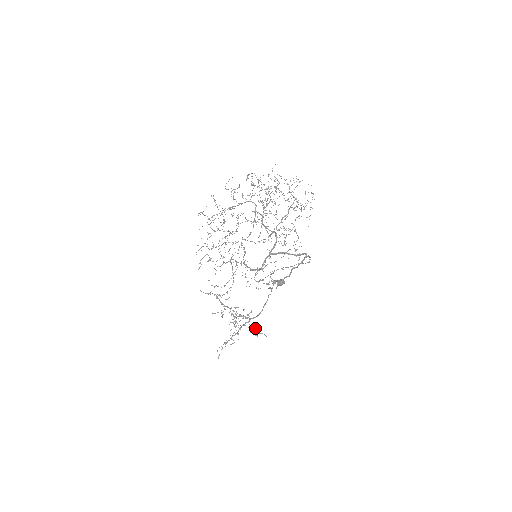
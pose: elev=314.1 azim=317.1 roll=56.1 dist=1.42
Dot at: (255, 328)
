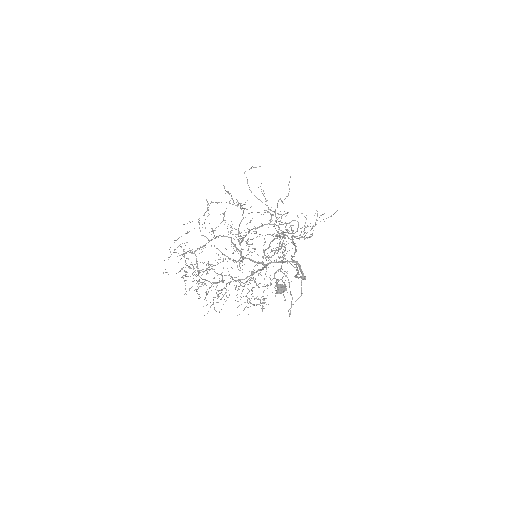
Dot at: occluded
